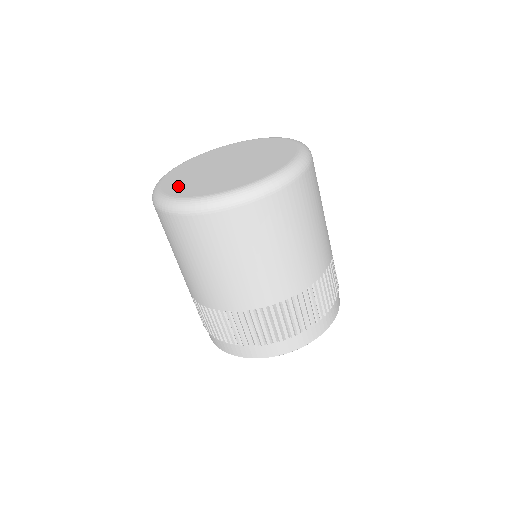
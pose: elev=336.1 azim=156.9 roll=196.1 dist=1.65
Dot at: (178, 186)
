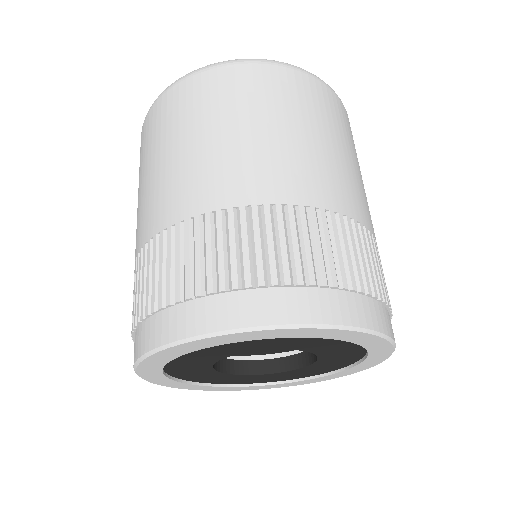
Dot at: occluded
